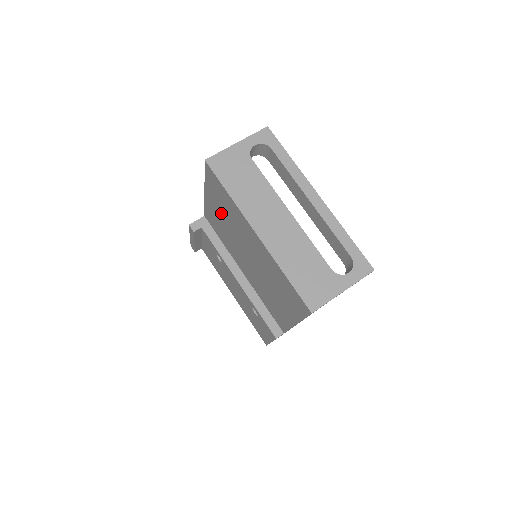
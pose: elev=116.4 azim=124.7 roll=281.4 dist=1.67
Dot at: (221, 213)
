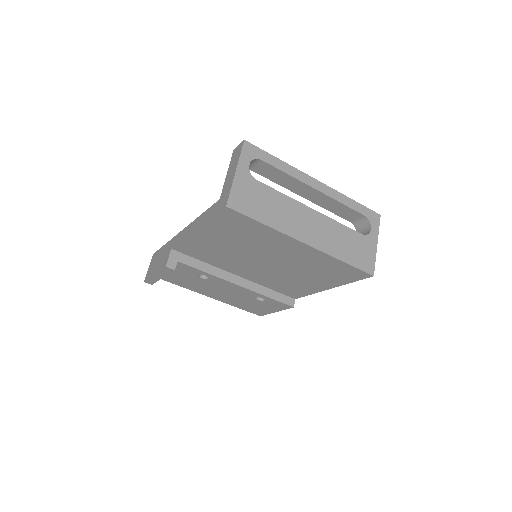
Dot at: (227, 241)
